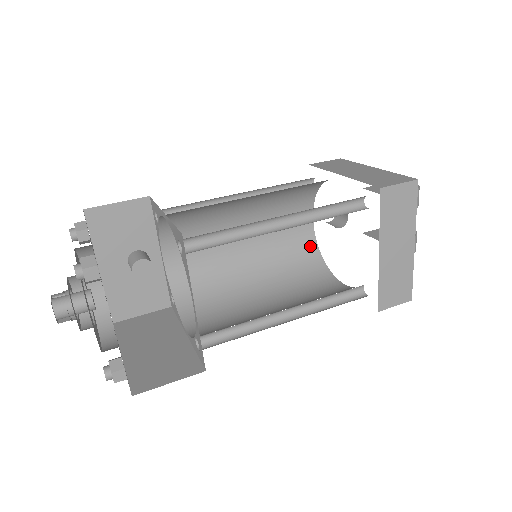
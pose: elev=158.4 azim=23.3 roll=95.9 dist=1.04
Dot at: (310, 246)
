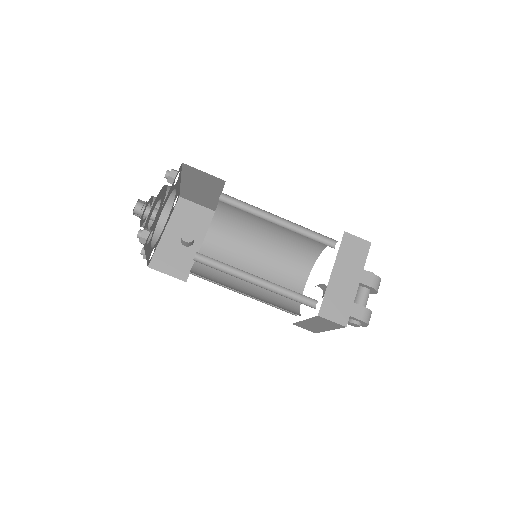
Dot at: occluded
